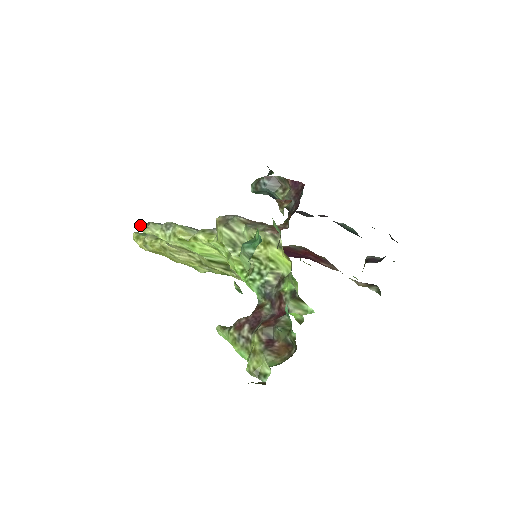
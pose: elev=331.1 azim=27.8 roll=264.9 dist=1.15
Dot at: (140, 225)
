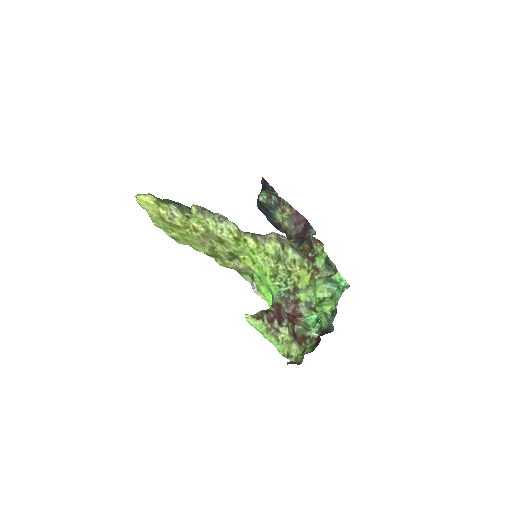
Dot at: (195, 207)
